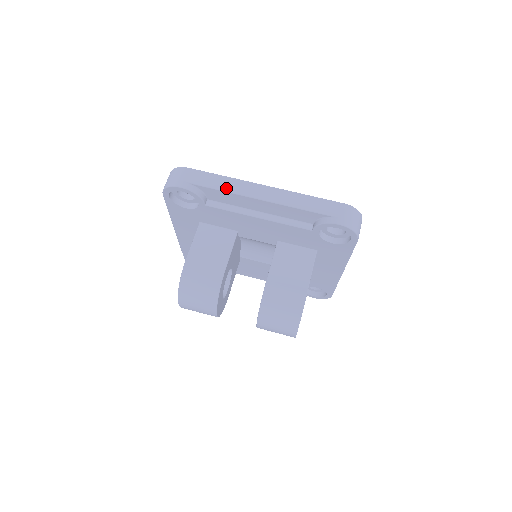
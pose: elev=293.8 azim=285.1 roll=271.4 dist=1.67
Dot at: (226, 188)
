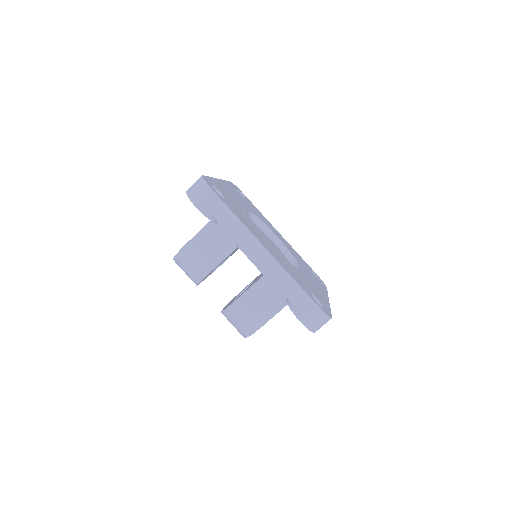
Dot at: (232, 232)
